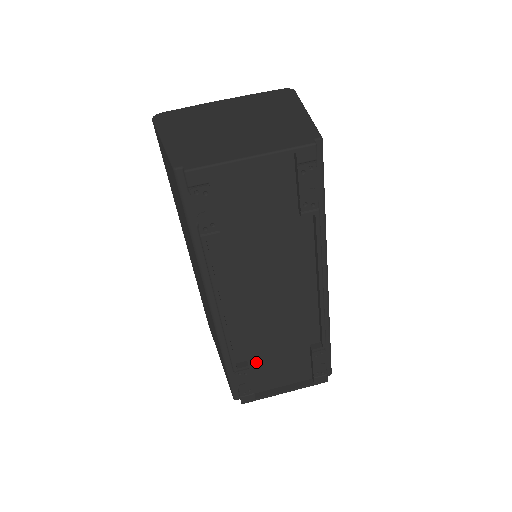
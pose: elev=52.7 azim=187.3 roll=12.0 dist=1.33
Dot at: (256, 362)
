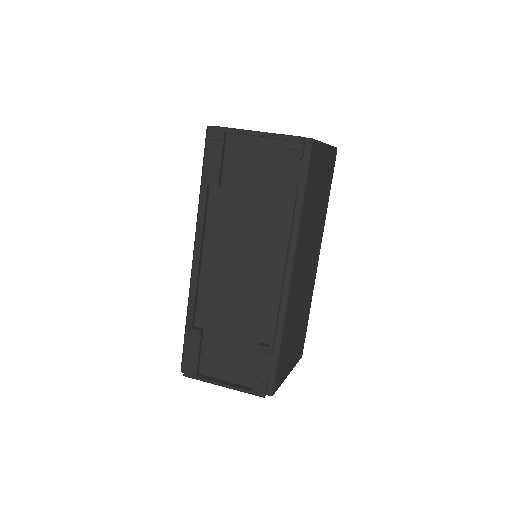
Dot at: (210, 335)
